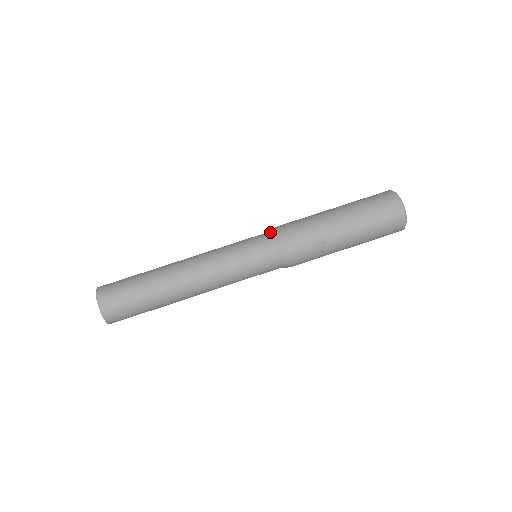
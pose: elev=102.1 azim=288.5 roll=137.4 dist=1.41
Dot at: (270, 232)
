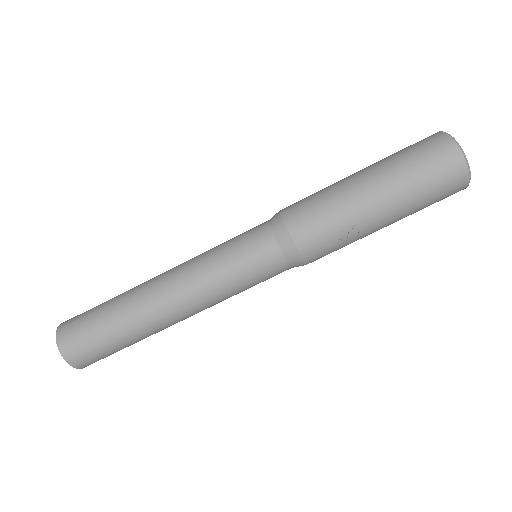
Dot at: (270, 223)
